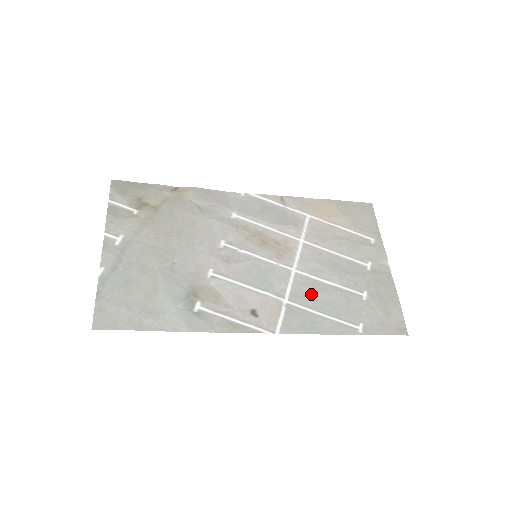
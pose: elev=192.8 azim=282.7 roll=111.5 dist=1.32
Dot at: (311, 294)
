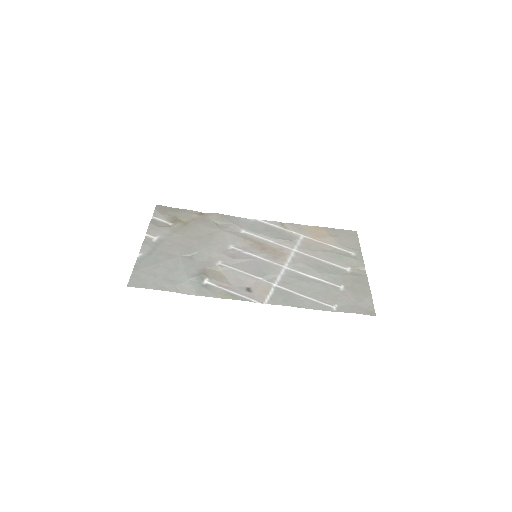
Dot at: (297, 283)
